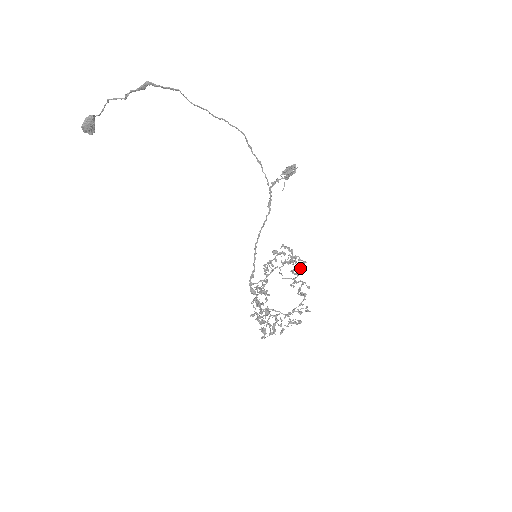
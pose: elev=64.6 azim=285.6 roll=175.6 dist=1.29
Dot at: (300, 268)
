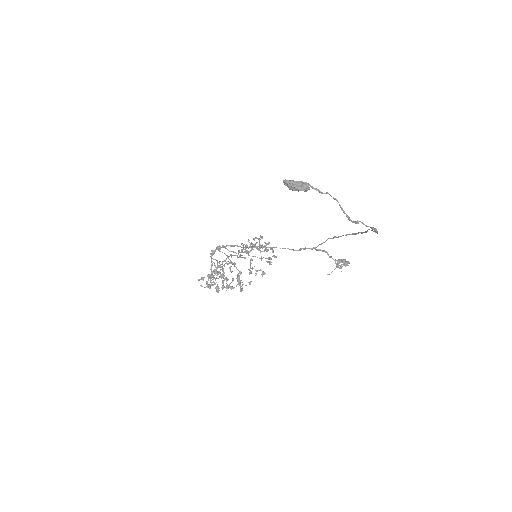
Dot at: occluded
